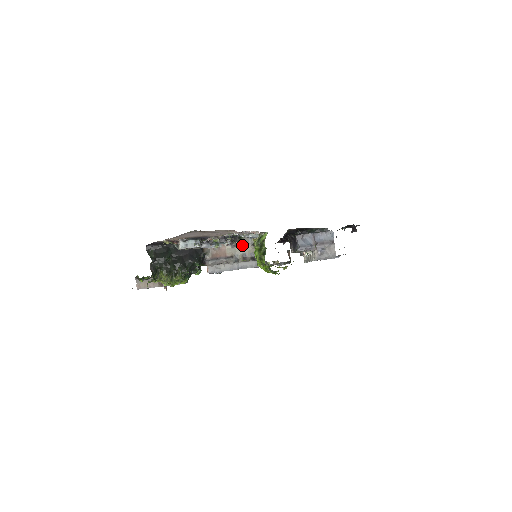
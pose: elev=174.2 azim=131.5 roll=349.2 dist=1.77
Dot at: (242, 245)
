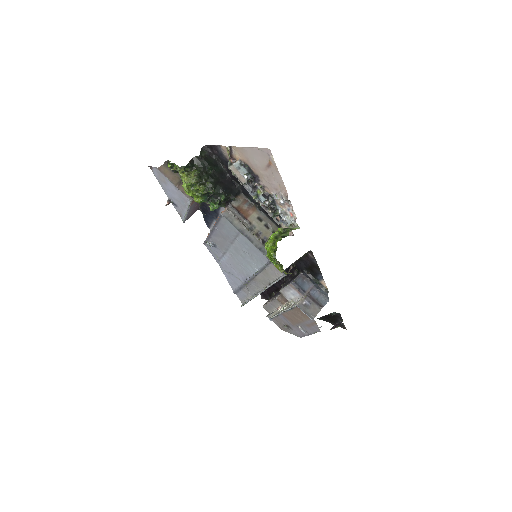
Dot at: (266, 225)
